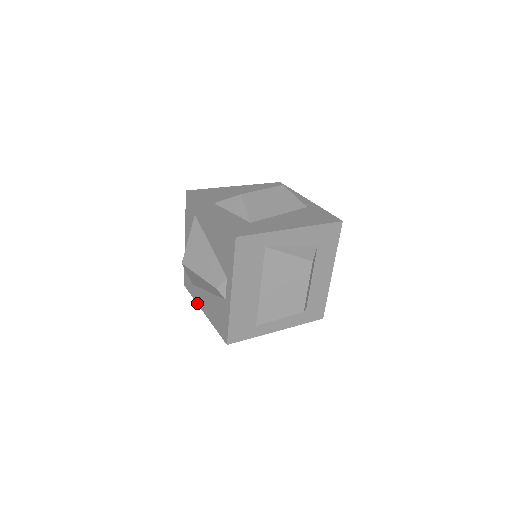
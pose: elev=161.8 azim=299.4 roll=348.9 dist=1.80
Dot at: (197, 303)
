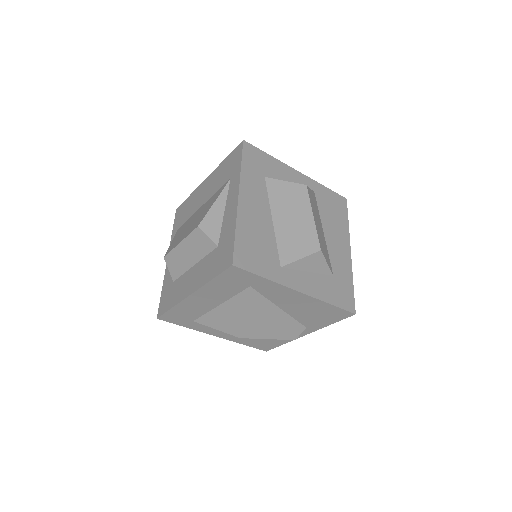
Dot at: (200, 331)
